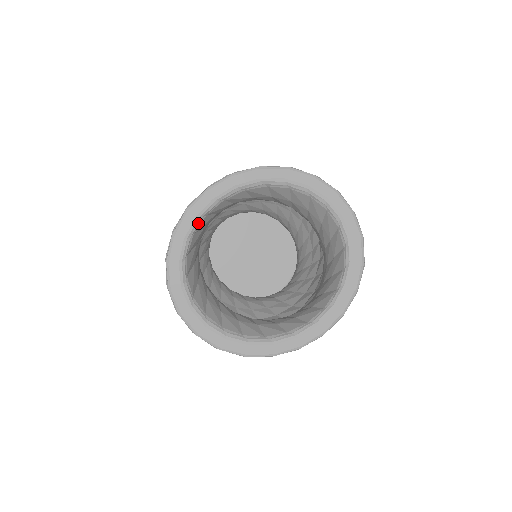
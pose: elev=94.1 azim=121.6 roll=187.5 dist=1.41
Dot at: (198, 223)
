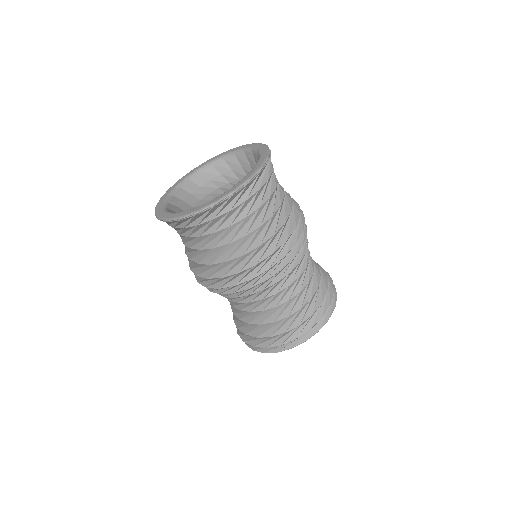
Dot at: (174, 190)
